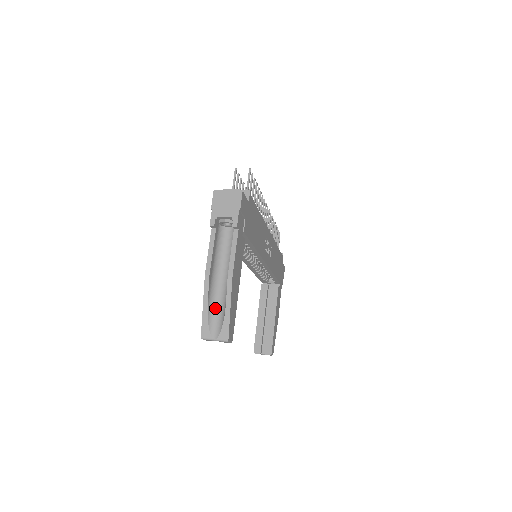
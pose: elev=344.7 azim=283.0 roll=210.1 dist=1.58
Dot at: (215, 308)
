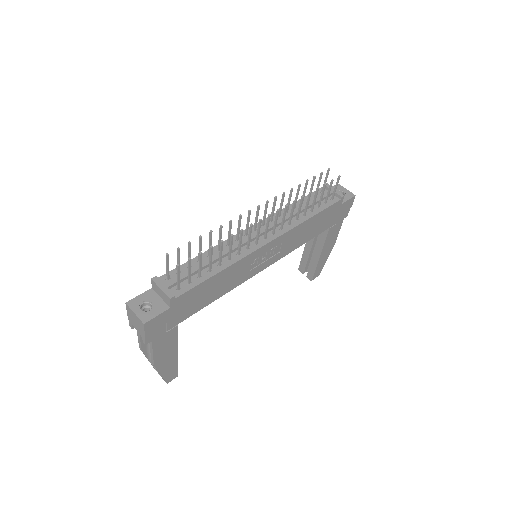
Dot at: occluded
